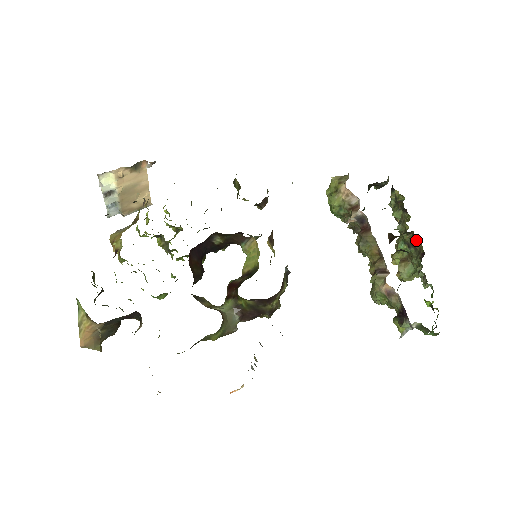
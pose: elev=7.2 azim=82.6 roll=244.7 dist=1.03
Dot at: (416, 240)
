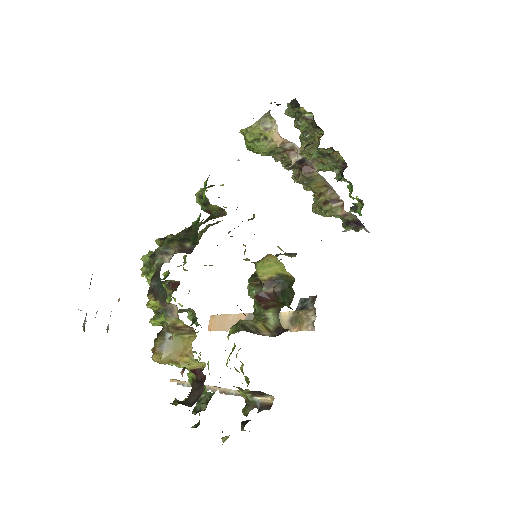
Dot at: (334, 152)
